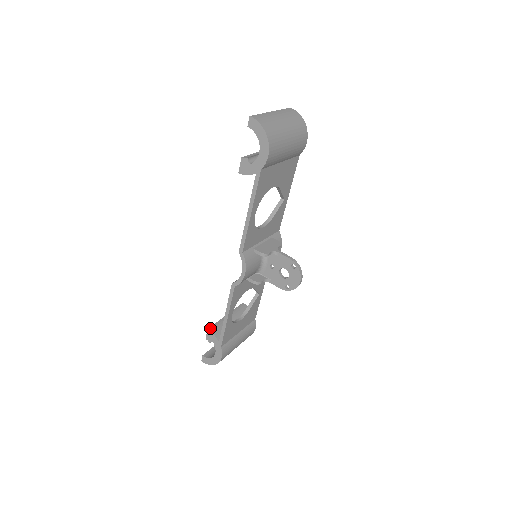
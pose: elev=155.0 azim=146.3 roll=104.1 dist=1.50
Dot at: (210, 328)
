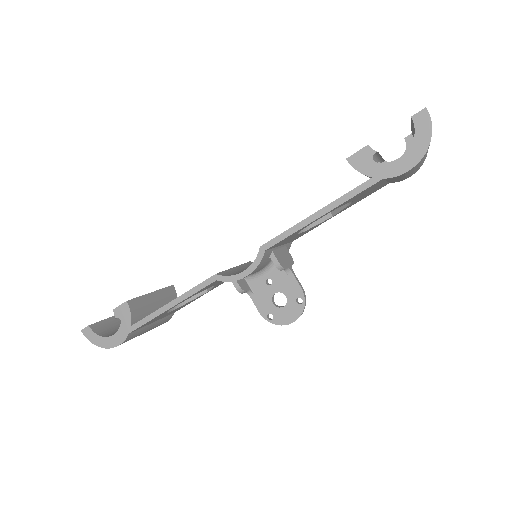
Dot at: (130, 301)
